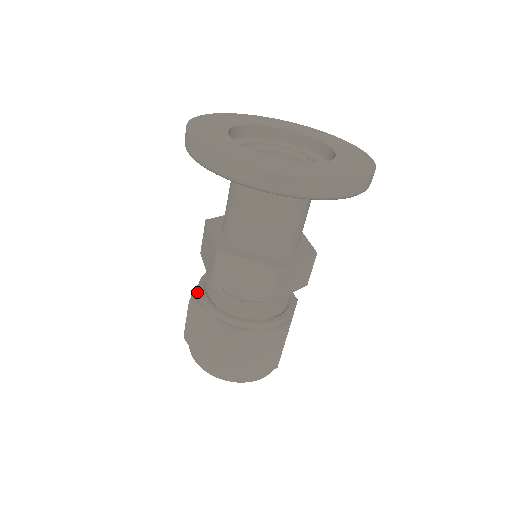
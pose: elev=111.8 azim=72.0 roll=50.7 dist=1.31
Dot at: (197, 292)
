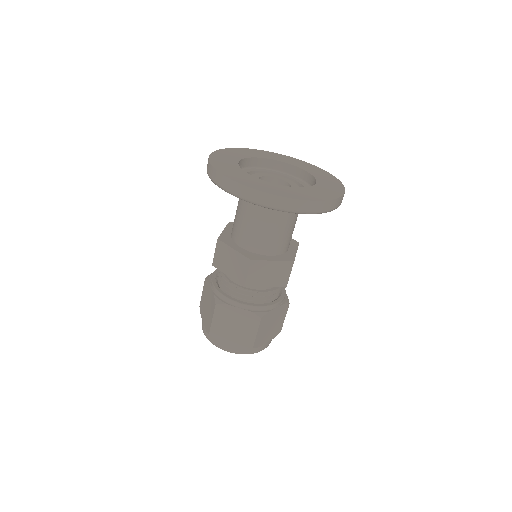
Dot at: occluded
